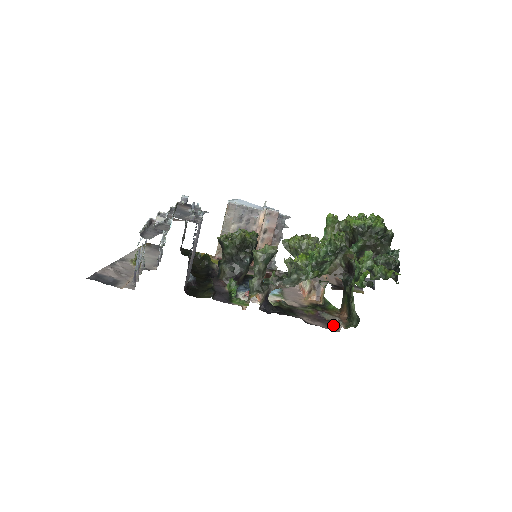
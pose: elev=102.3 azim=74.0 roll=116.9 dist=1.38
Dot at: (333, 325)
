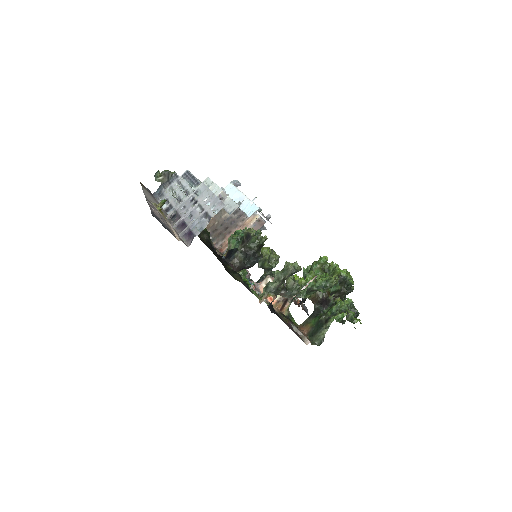
Dot at: (300, 337)
